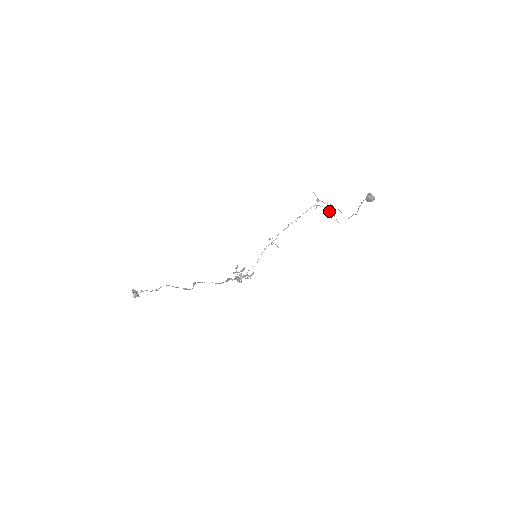
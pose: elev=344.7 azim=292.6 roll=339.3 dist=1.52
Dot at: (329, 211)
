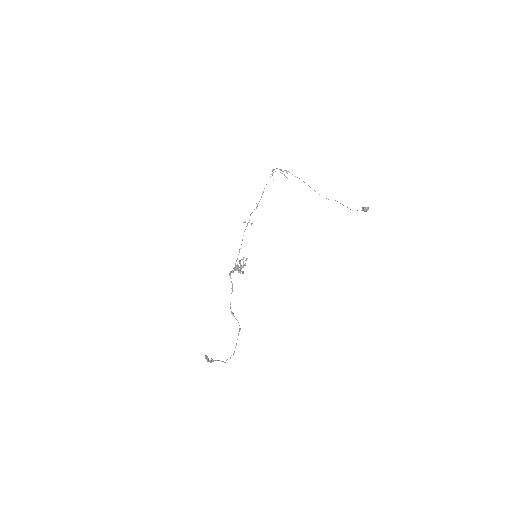
Dot at: occluded
